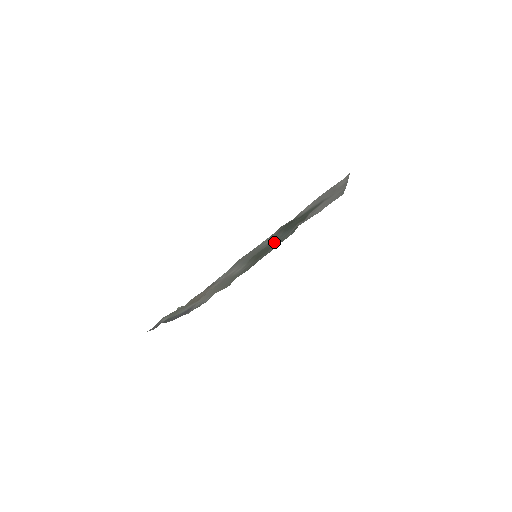
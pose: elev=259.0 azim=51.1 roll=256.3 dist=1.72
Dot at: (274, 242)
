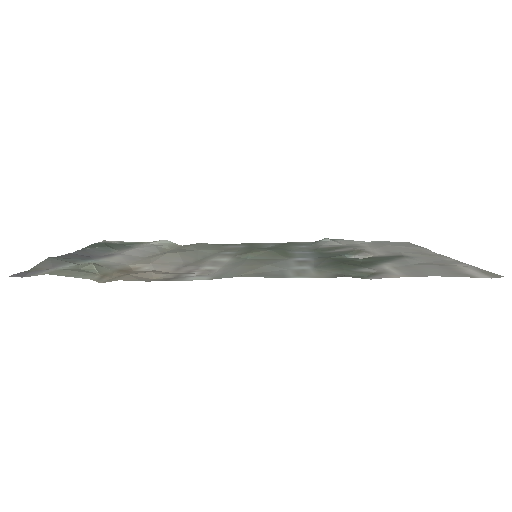
Dot at: (293, 253)
